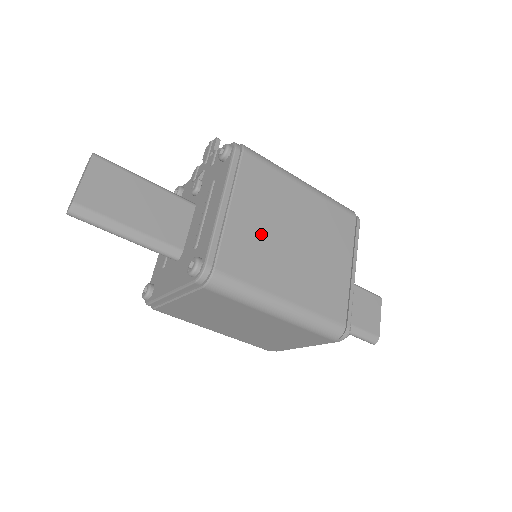
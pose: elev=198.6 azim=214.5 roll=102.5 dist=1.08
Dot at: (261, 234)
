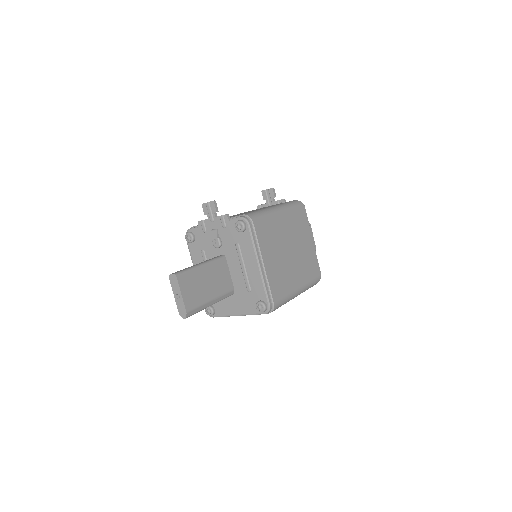
Dot at: (279, 265)
